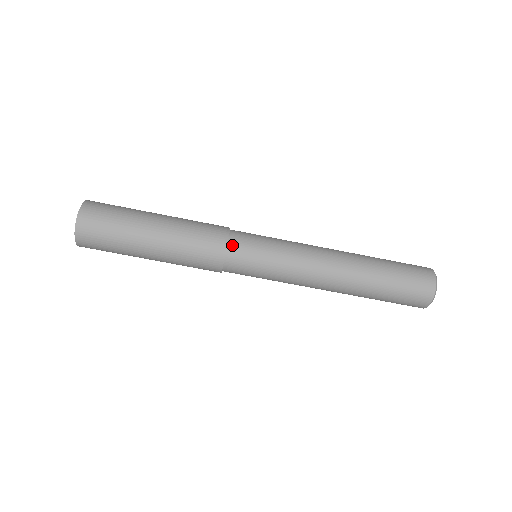
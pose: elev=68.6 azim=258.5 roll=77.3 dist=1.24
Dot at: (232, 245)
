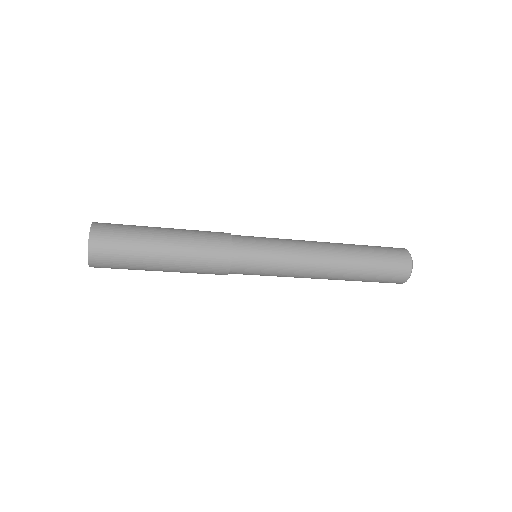
Dot at: (236, 254)
